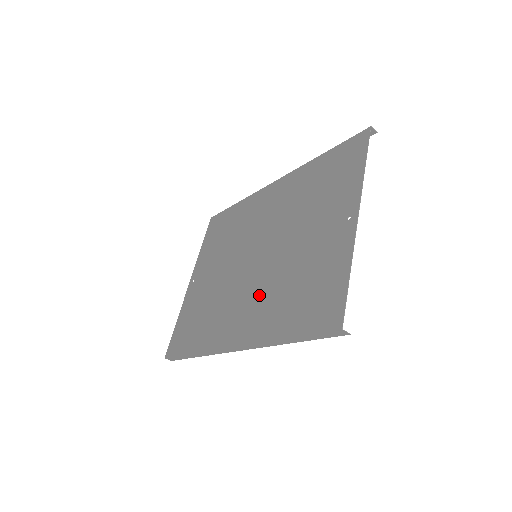
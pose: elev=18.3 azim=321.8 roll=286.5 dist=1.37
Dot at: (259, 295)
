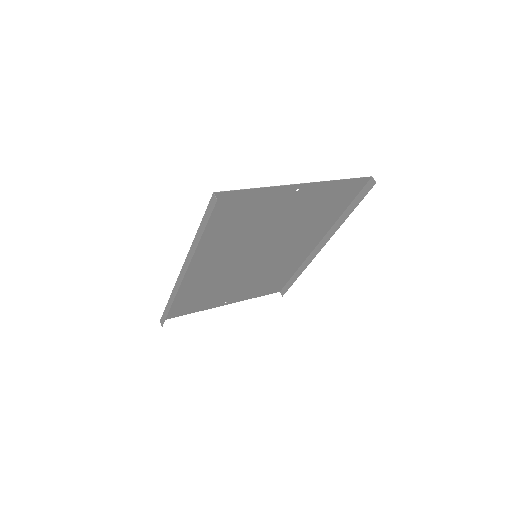
Dot at: (225, 251)
